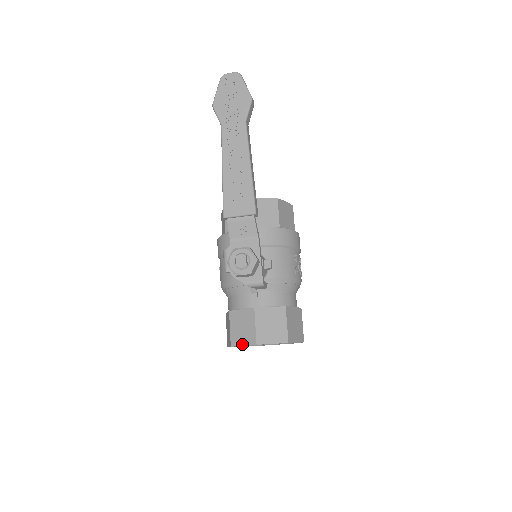
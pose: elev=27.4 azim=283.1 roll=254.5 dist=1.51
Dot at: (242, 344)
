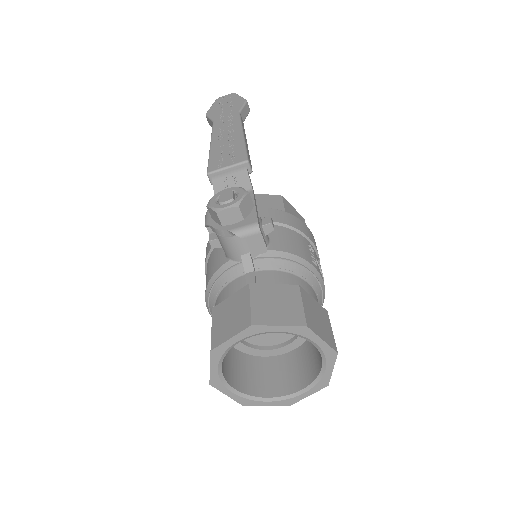
Dot at: (228, 337)
